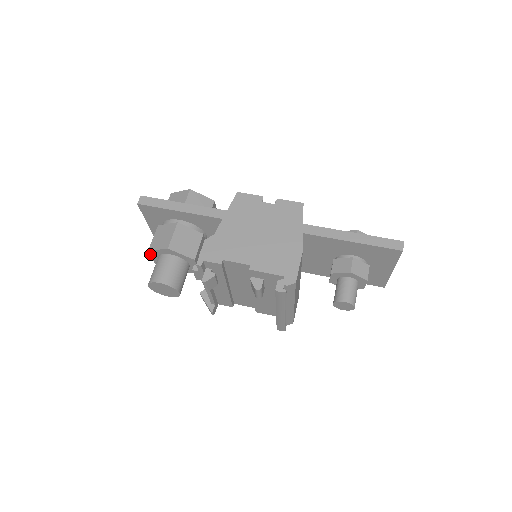
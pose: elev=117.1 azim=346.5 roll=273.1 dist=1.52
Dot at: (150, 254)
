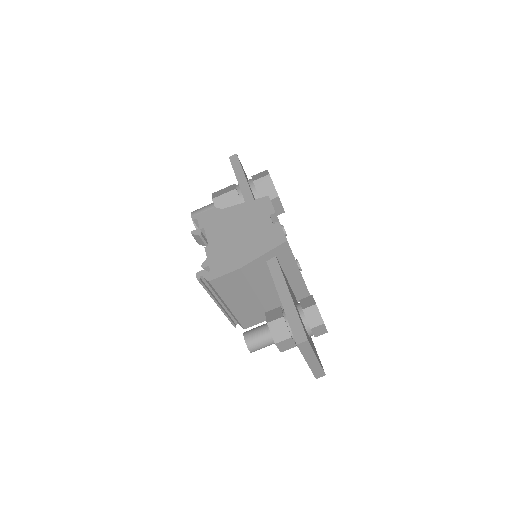
Dot at: occluded
